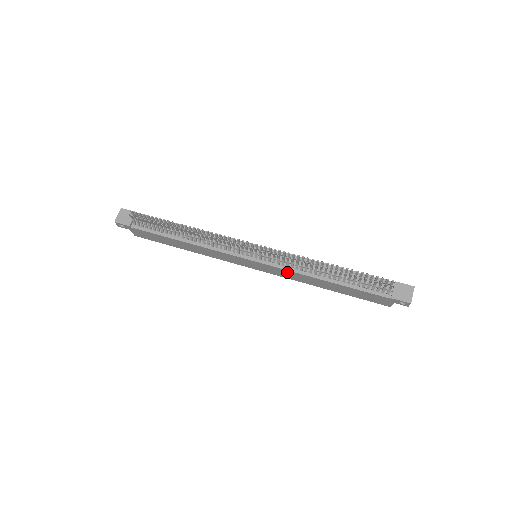
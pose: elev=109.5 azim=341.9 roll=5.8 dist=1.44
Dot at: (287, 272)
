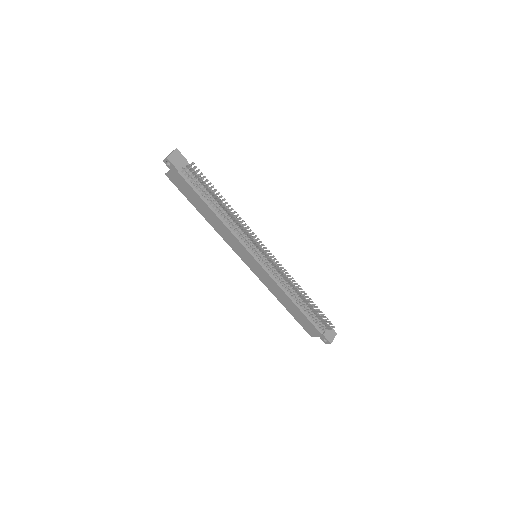
Dot at: (271, 281)
